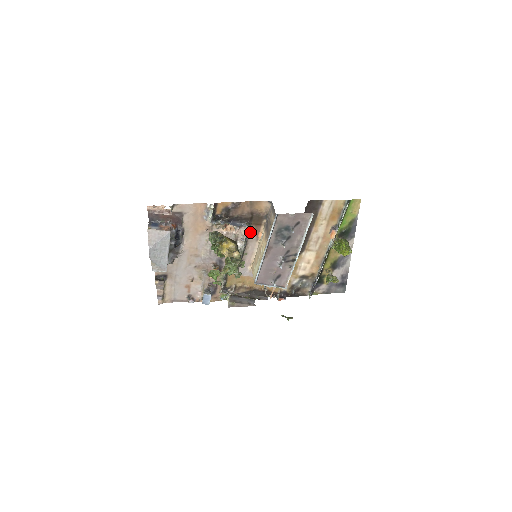
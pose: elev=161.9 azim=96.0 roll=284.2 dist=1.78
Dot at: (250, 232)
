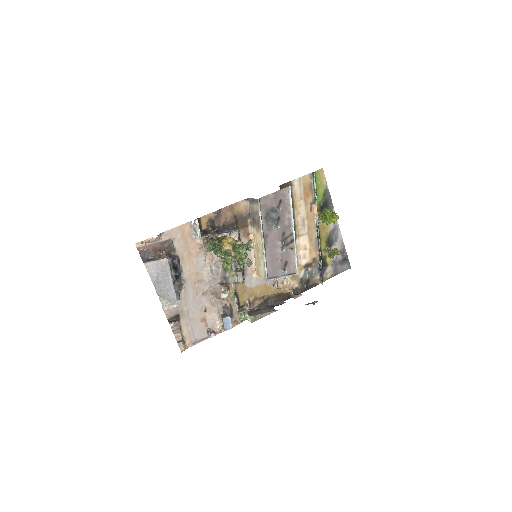
Dot at: (240, 237)
